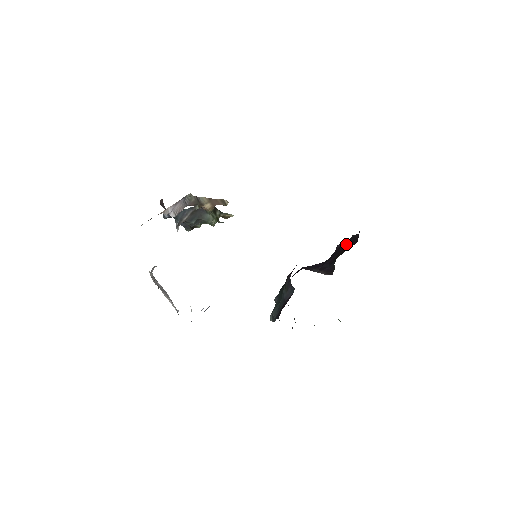
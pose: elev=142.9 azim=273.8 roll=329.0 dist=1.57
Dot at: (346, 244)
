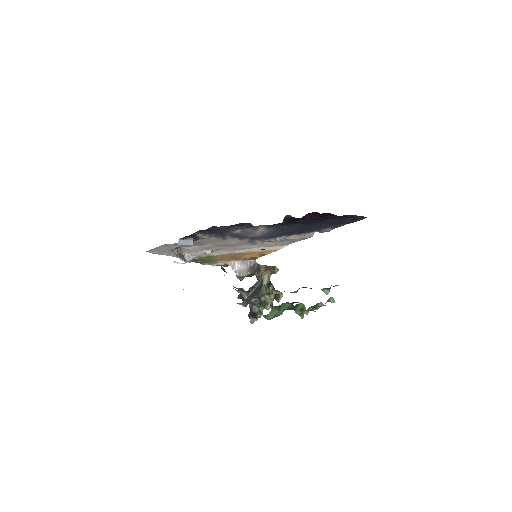
Dot at: occluded
